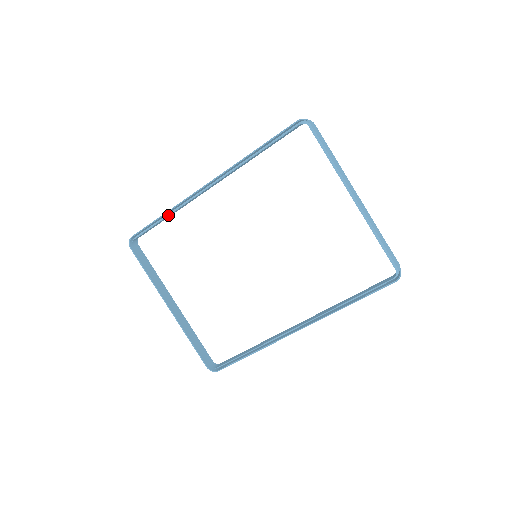
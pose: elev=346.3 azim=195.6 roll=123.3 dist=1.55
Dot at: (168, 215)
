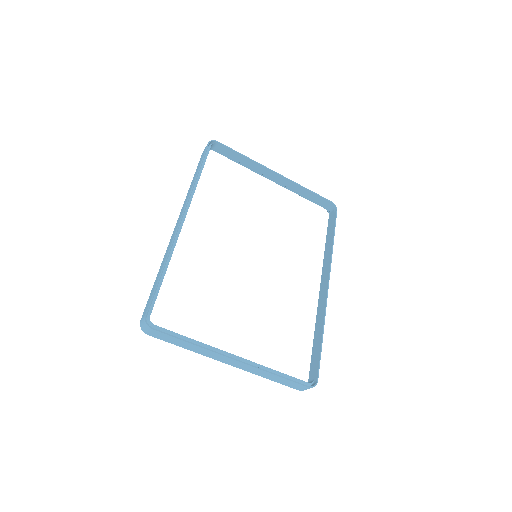
Dot at: (167, 267)
